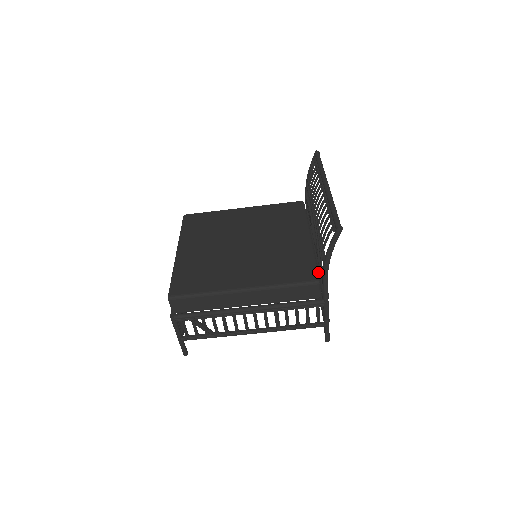
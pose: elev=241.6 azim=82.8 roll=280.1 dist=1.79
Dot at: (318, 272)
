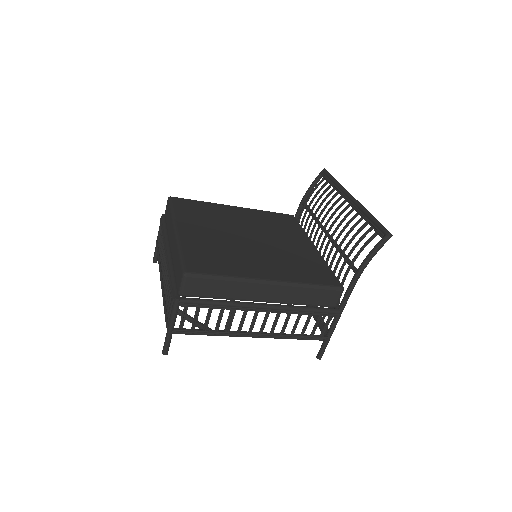
Dot at: occluded
